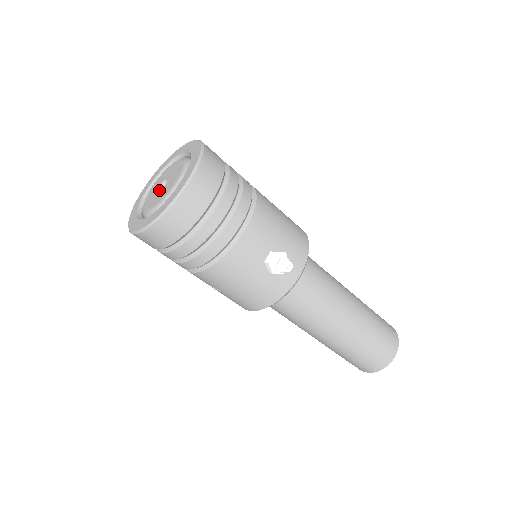
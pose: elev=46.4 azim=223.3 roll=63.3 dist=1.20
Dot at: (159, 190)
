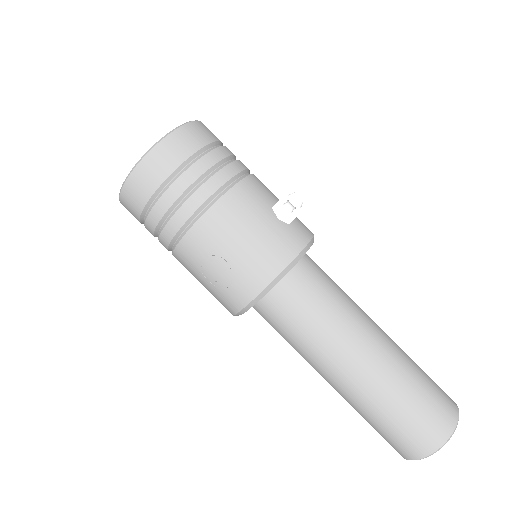
Dot at: occluded
